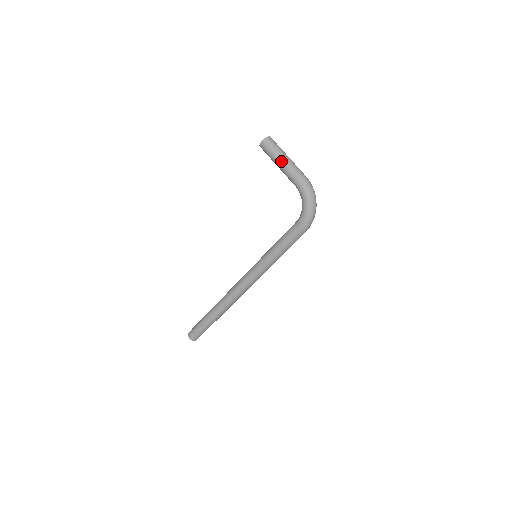
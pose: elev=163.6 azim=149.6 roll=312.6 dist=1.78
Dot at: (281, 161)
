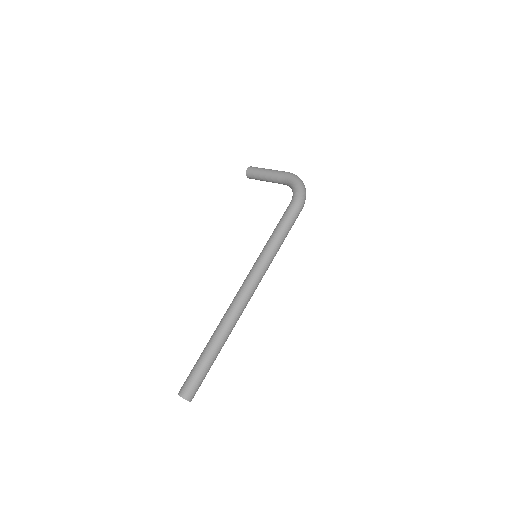
Dot at: (266, 170)
